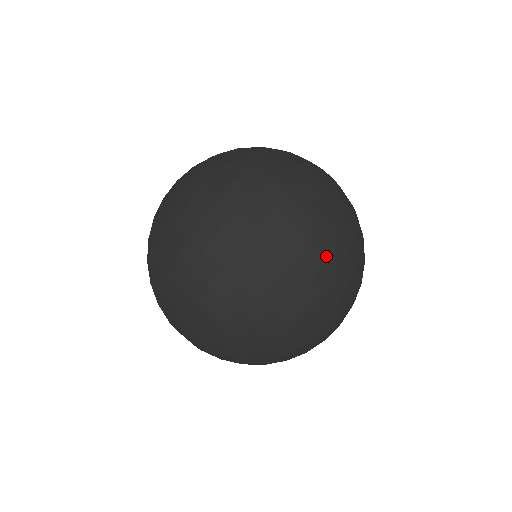
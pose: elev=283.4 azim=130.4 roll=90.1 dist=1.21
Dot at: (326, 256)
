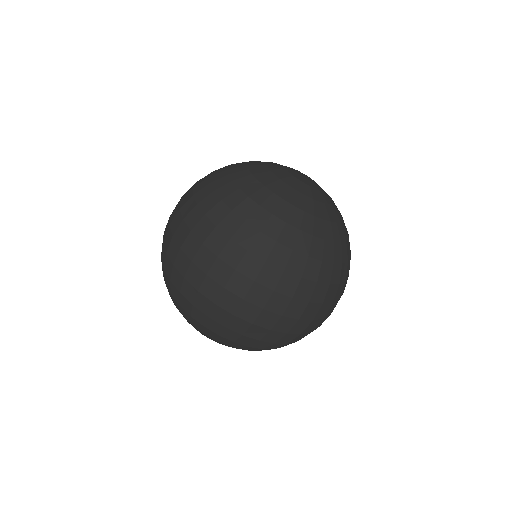
Dot at: (291, 297)
